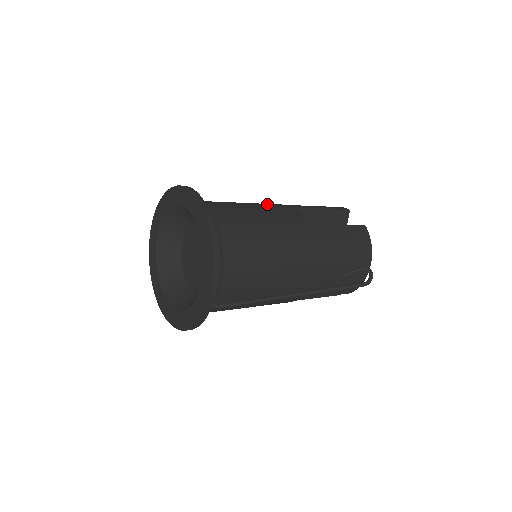
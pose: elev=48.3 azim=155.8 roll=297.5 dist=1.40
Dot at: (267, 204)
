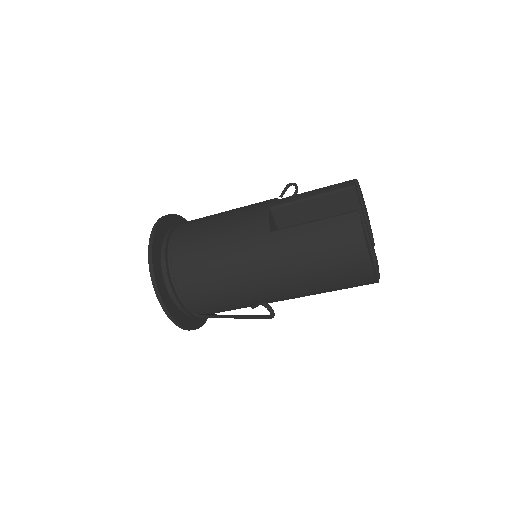
Dot at: (242, 210)
